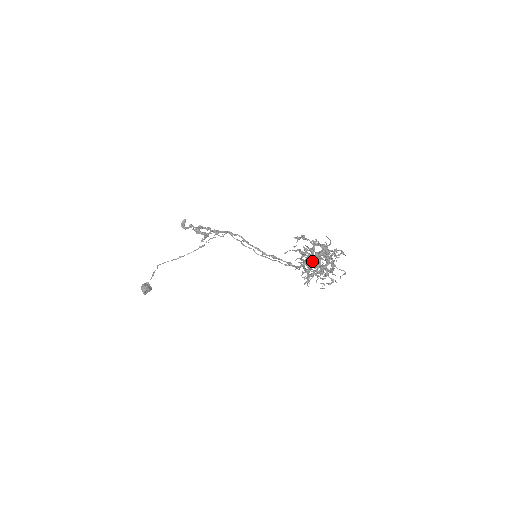
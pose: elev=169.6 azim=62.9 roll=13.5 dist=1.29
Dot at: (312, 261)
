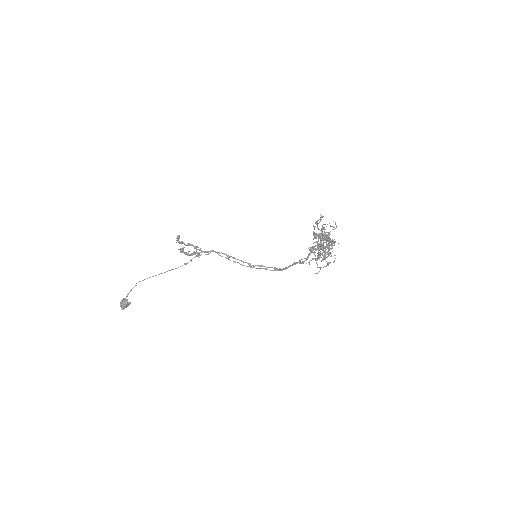
Dot at: occluded
